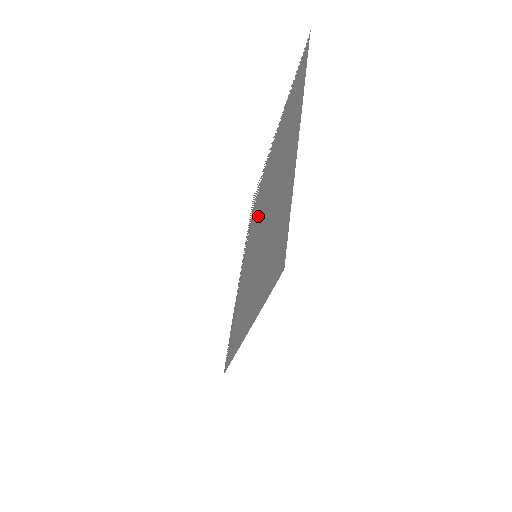
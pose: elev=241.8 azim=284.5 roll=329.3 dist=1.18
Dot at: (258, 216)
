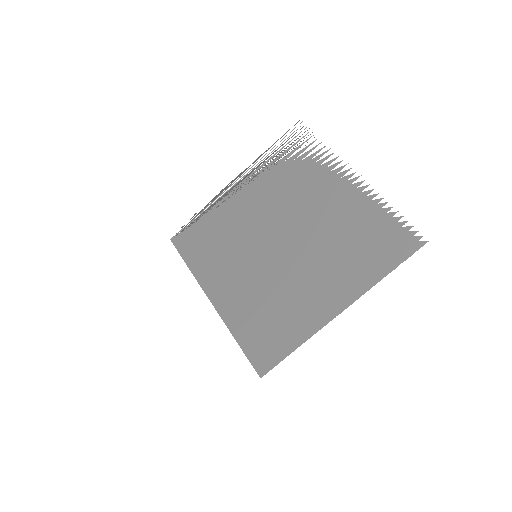
Dot at: (283, 207)
